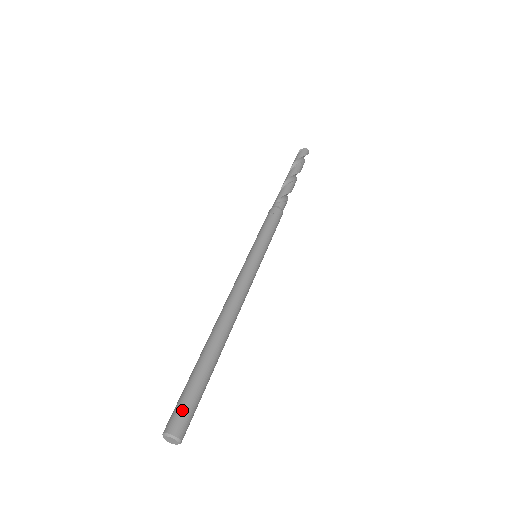
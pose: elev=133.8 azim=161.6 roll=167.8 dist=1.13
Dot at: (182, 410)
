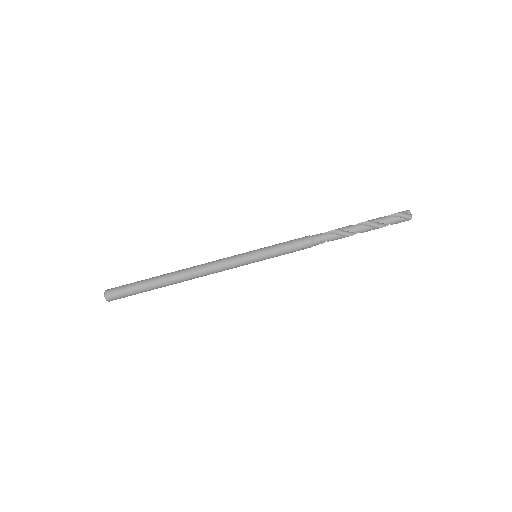
Dot at: occluded
